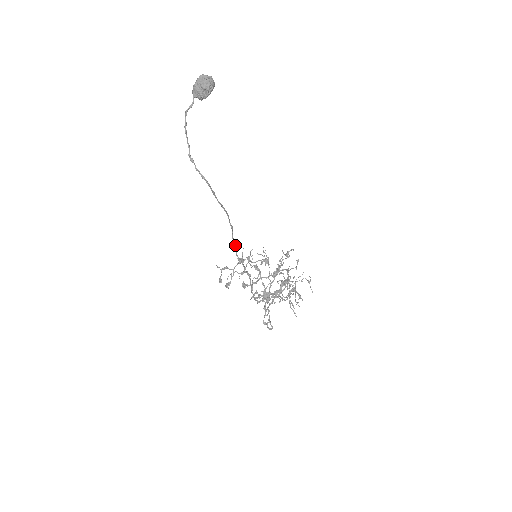
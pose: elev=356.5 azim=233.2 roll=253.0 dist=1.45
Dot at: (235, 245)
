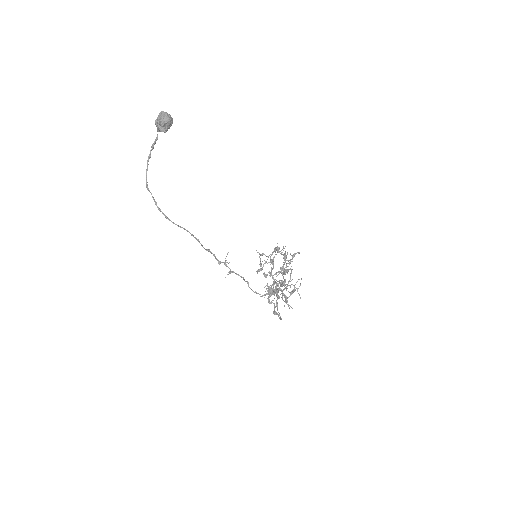
Dot at: (210, 252)
